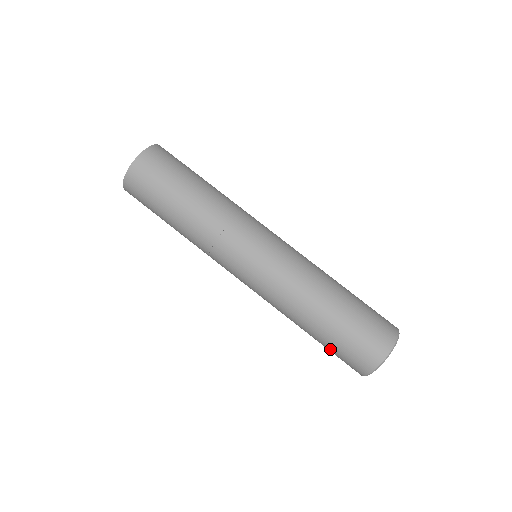
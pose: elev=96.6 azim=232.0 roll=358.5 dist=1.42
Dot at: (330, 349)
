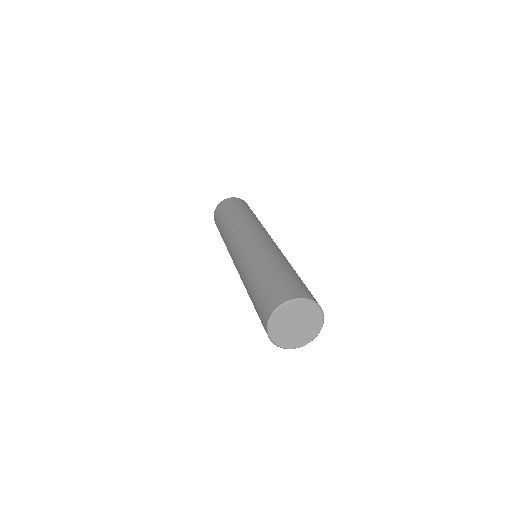
Dot at: (256, 307)
